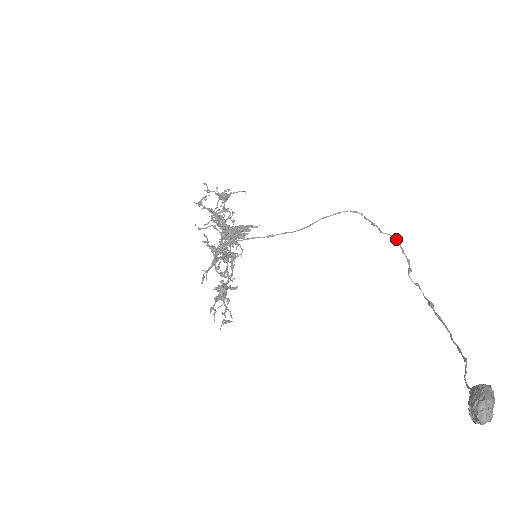
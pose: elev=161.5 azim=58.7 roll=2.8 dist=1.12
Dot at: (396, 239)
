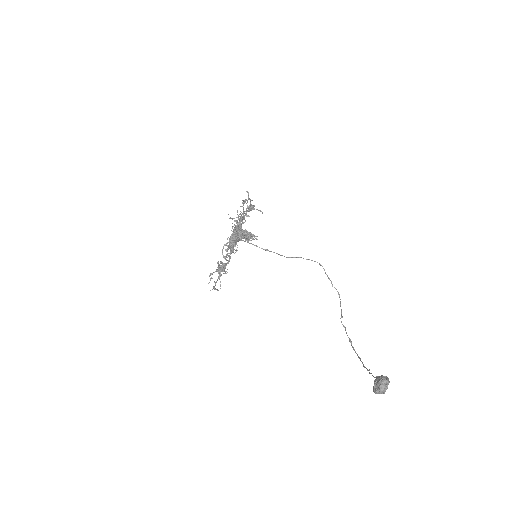
Dot at: (339, 295)
